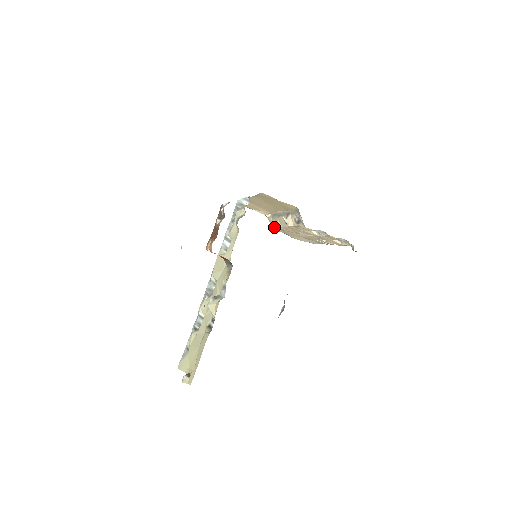
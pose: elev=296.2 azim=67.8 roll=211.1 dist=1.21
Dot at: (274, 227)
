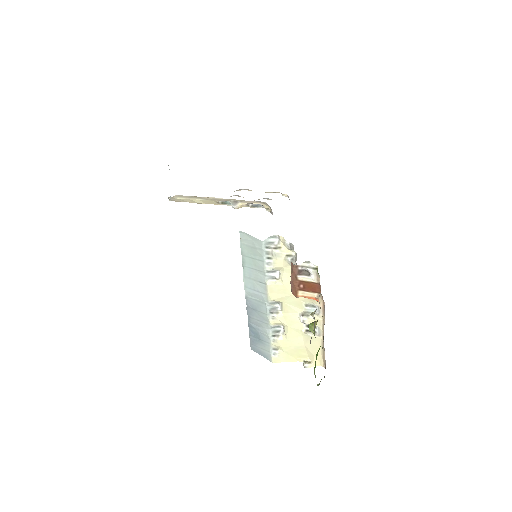
Dot at: (179, 201)
